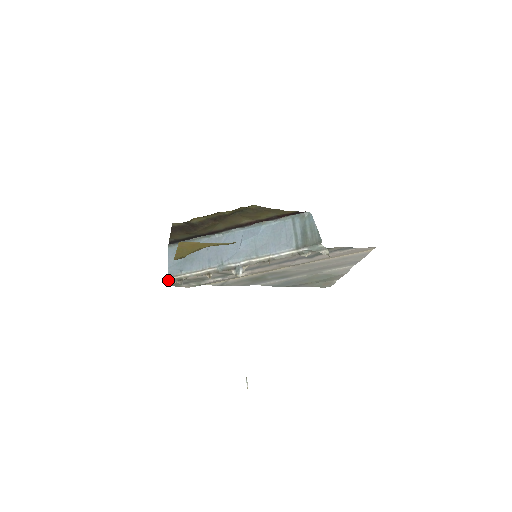
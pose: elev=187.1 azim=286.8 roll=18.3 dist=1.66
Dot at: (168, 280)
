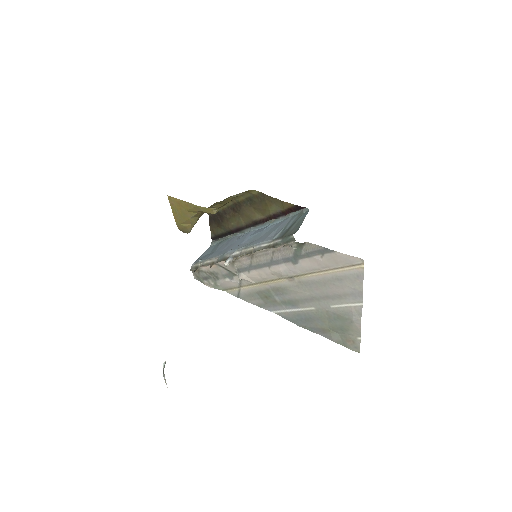
Dot at: (191, 267)
